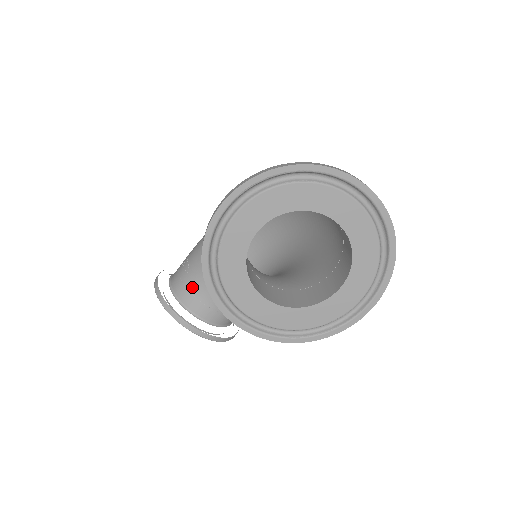
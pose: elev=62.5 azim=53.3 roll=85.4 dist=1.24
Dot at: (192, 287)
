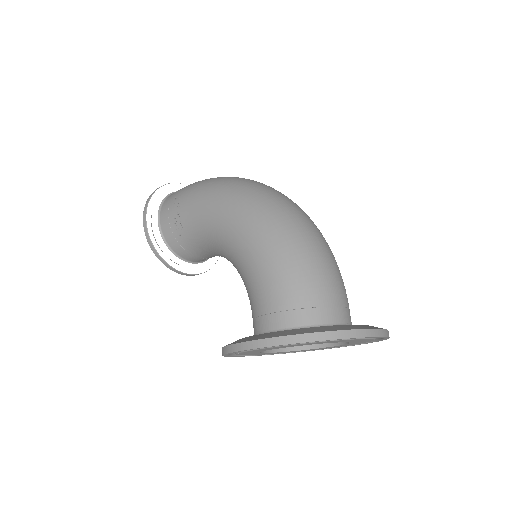
Dot at: (186, 247)
